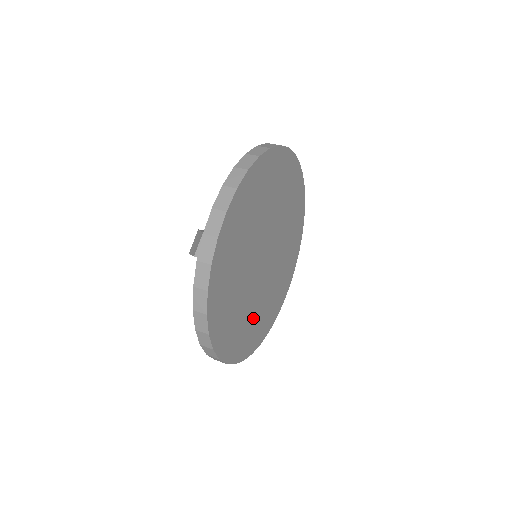
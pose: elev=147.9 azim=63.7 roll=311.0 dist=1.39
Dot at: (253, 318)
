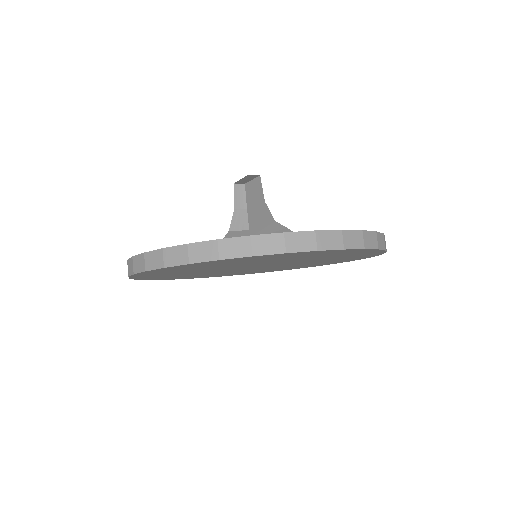
Dot at: (250, 271)
